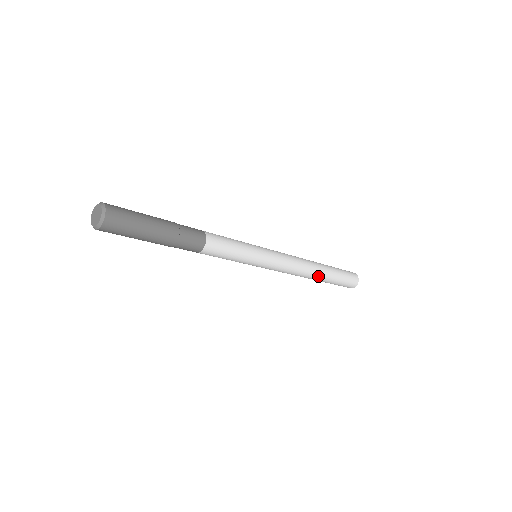
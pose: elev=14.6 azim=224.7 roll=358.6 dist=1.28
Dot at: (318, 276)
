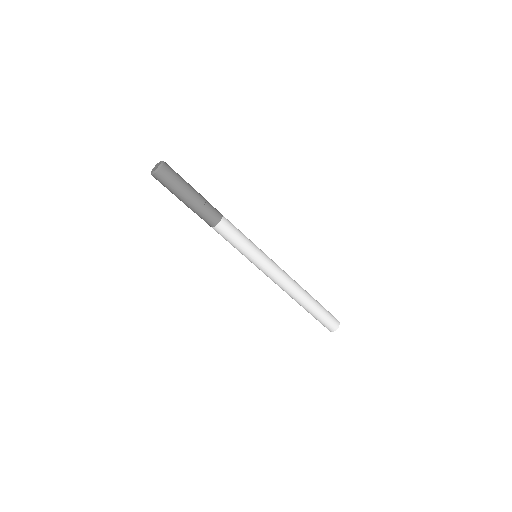
Dot at: (306, 294)
